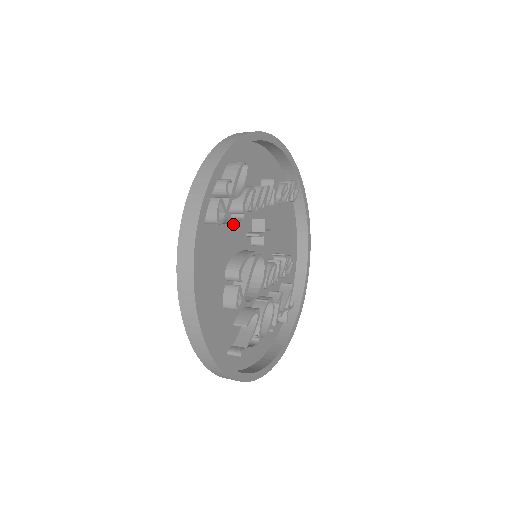
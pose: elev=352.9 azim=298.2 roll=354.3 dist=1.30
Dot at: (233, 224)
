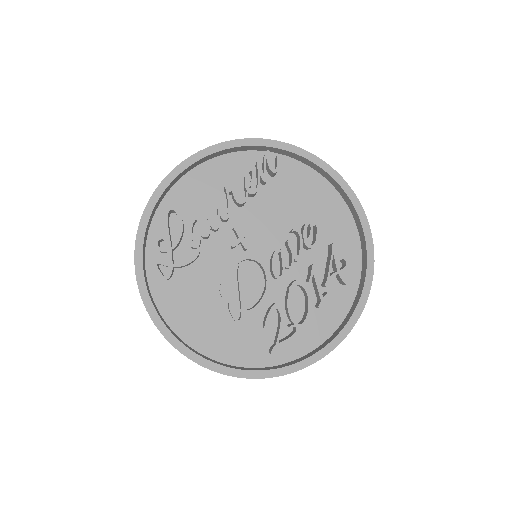
Dot at: (206, 254)
